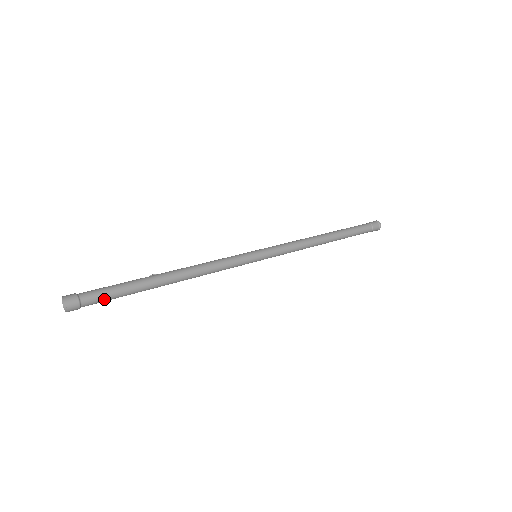
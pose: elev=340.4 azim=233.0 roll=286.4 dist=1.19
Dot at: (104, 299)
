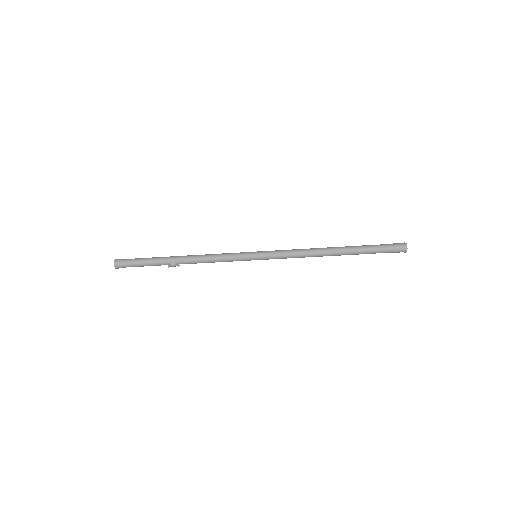
Dot at: (136, 259)
